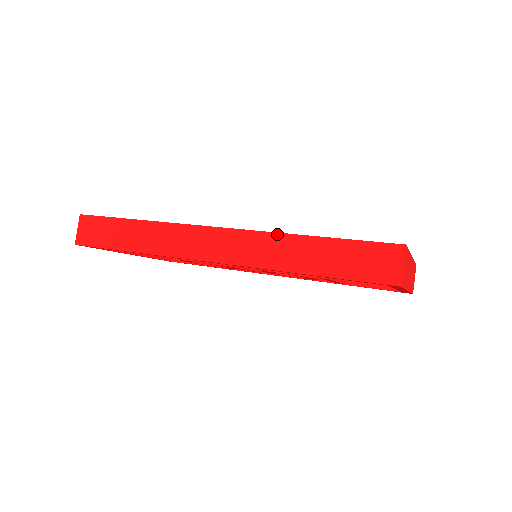
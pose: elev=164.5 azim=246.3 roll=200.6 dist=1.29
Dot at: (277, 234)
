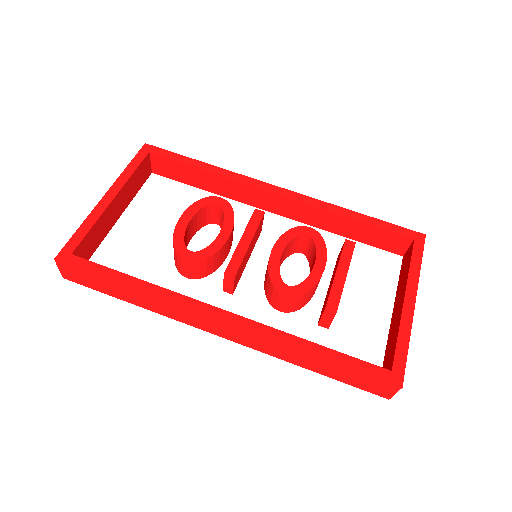
Dot at: (282, 344)
